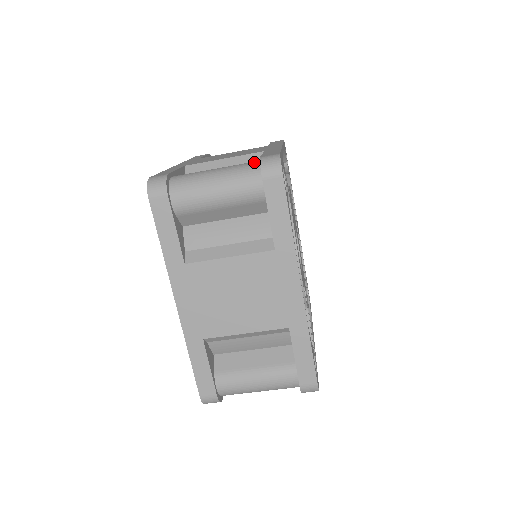
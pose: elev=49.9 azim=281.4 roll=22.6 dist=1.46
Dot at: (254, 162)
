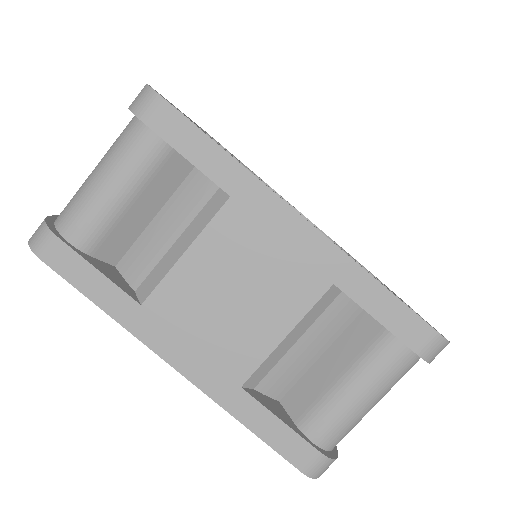
Dot at: (130, 121)
